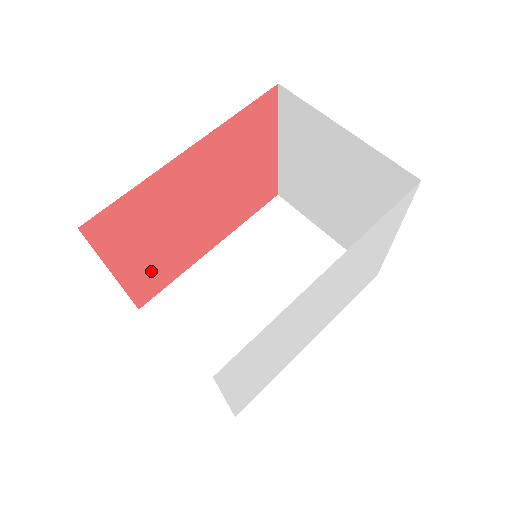
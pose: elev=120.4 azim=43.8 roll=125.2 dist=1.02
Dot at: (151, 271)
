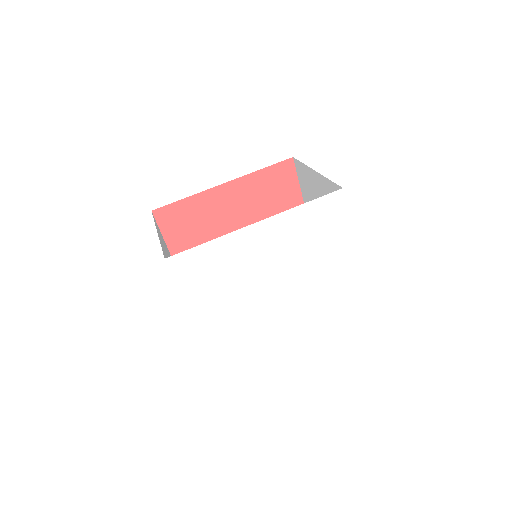
Dot at: occluded
